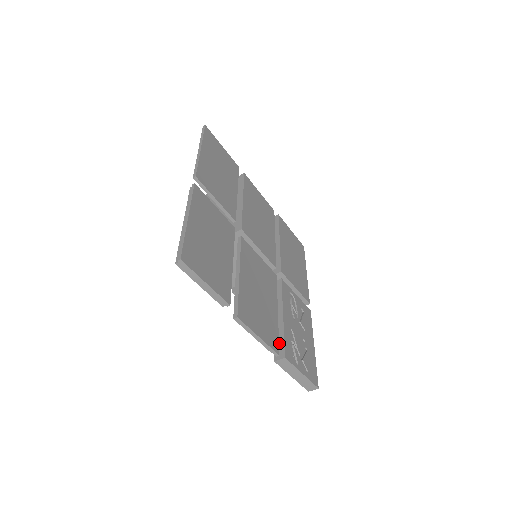
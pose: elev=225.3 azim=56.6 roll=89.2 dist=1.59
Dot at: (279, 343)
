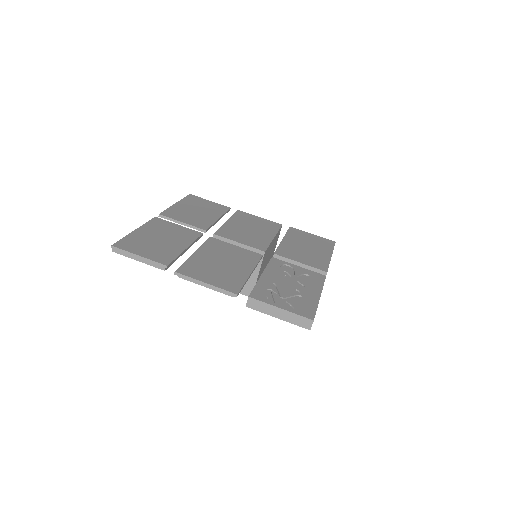
Dot at: occluded
